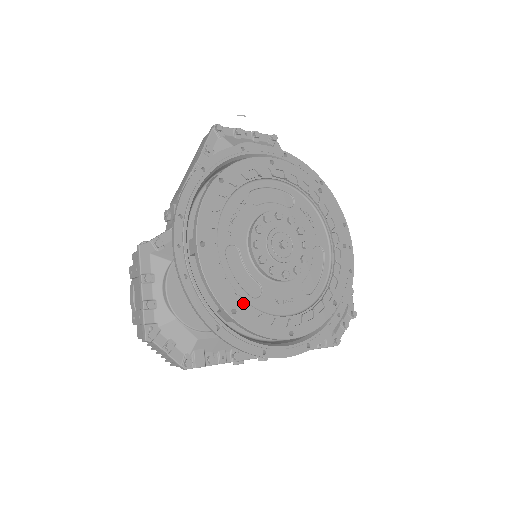
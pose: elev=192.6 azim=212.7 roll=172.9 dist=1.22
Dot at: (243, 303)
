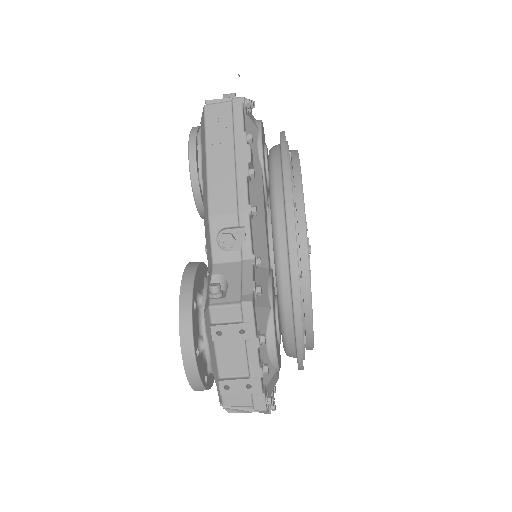
Dot at: occluded
